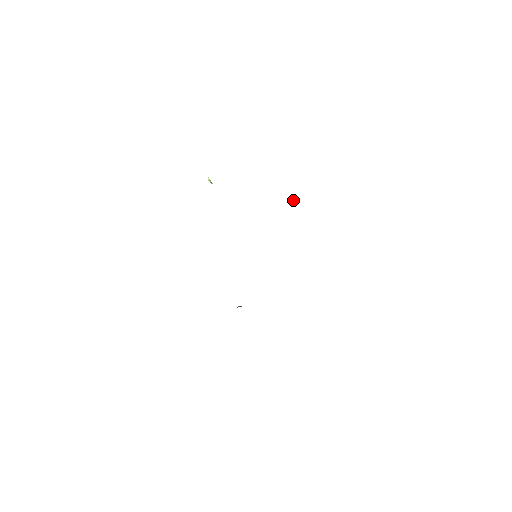
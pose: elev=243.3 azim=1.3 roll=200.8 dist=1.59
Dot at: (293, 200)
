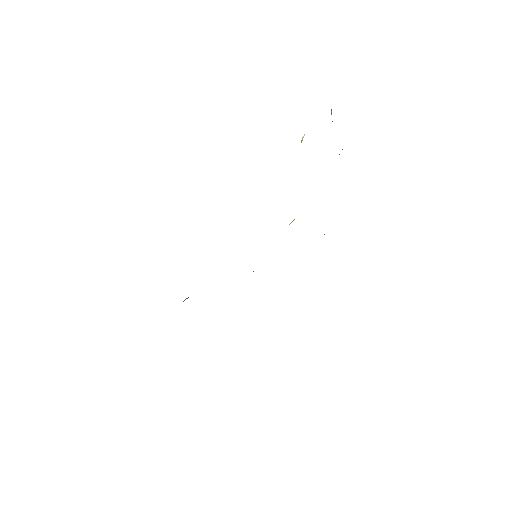
Dot at: occluded
